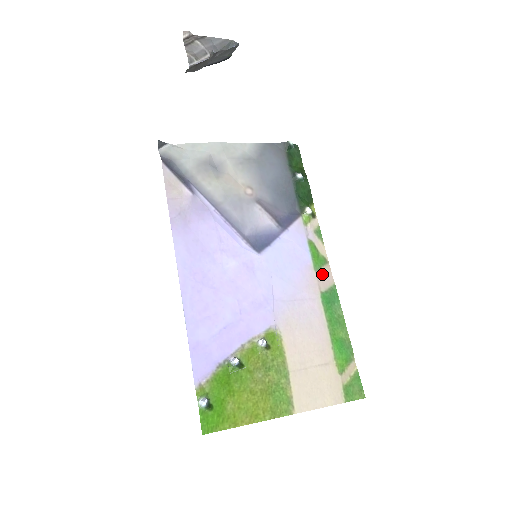
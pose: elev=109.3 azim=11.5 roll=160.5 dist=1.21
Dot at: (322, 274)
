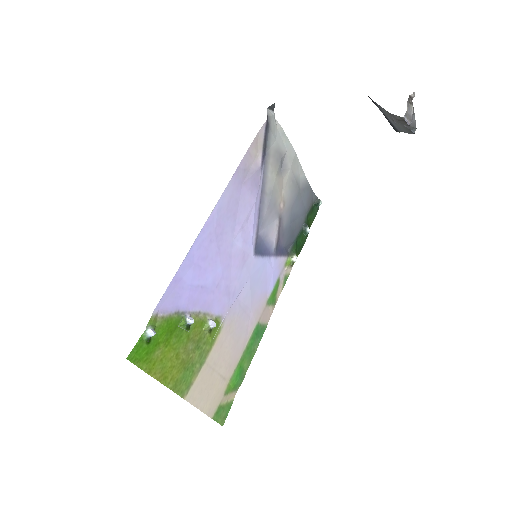
Dot at: (268, 310)
